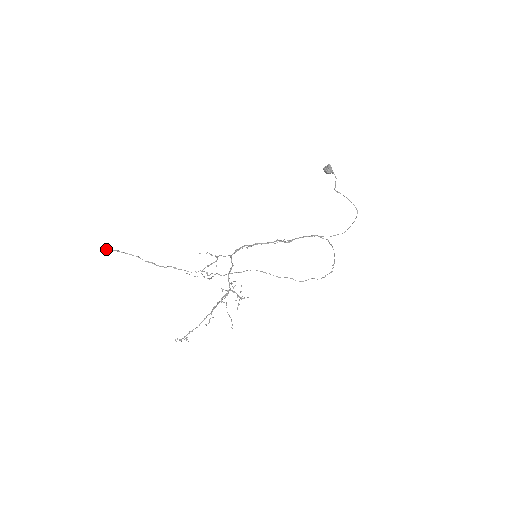
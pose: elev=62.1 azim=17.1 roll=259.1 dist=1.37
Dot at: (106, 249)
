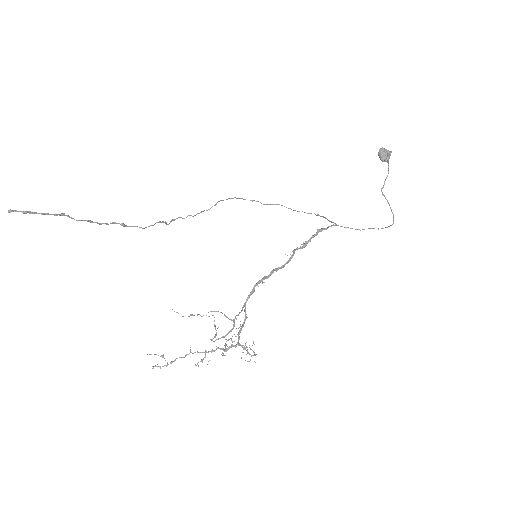
Dot at: occluded
